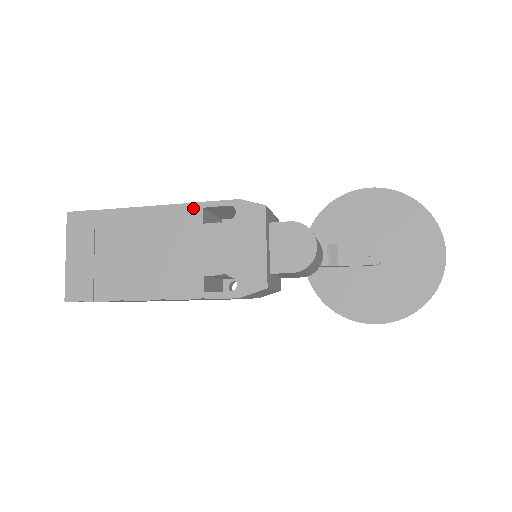
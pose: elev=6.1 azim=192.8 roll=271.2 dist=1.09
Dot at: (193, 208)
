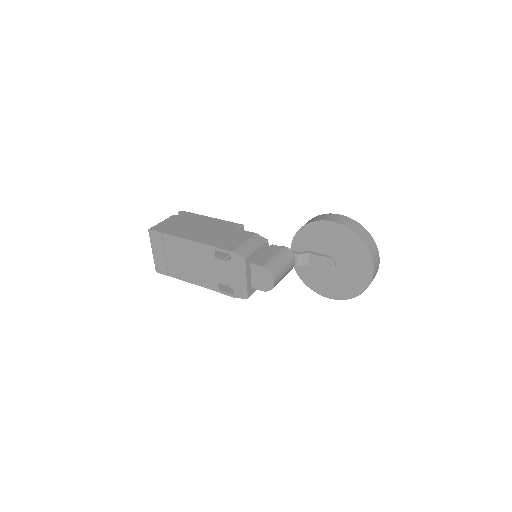
Dot at: (209, 248)
